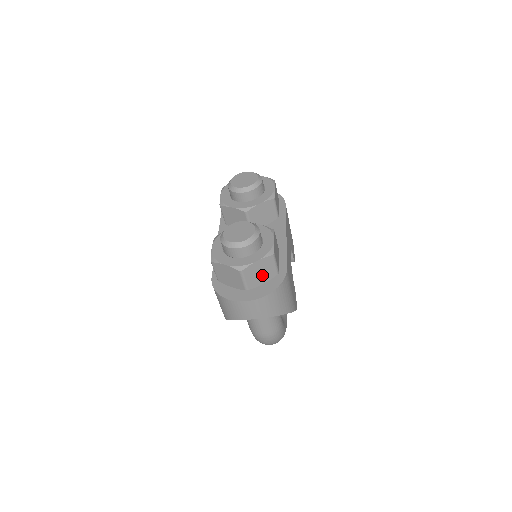
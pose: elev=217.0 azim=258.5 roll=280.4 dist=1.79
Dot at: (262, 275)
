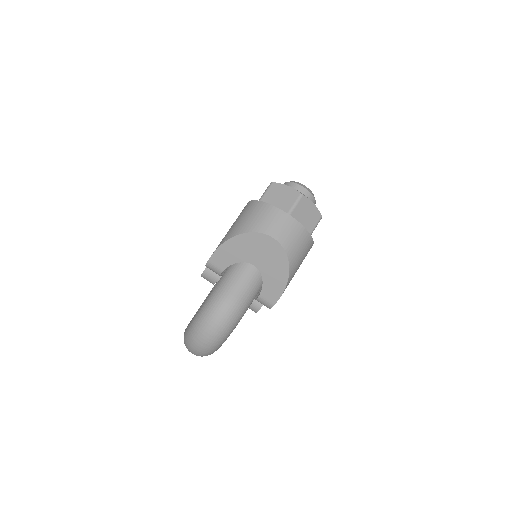
Dot at: (304, 220)
